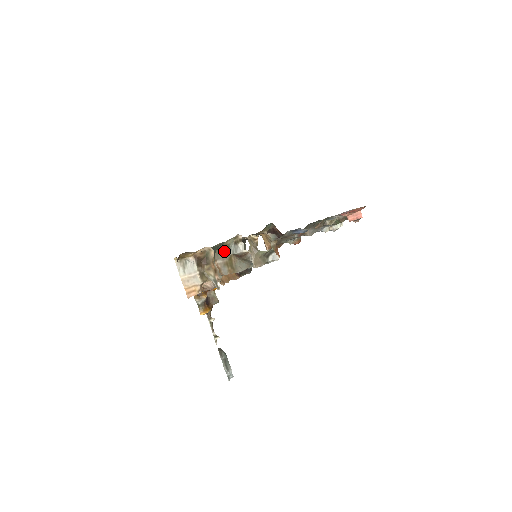
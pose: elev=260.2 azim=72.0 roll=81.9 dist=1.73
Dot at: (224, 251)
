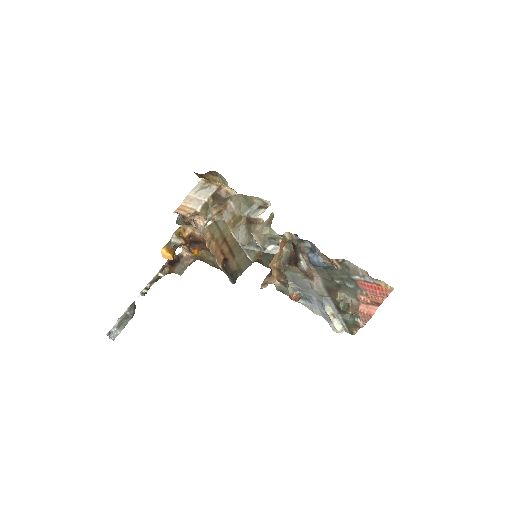
Dot at: (244, 205)
